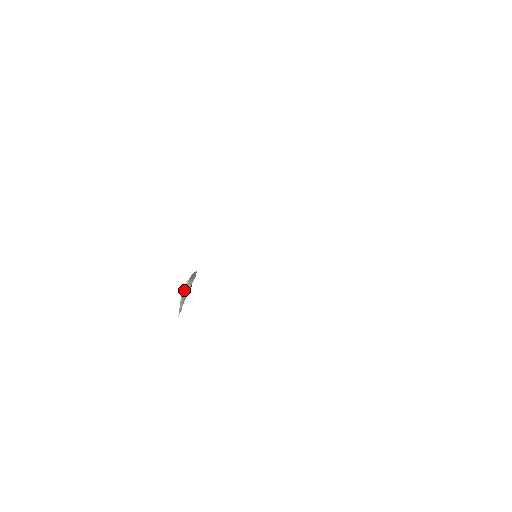
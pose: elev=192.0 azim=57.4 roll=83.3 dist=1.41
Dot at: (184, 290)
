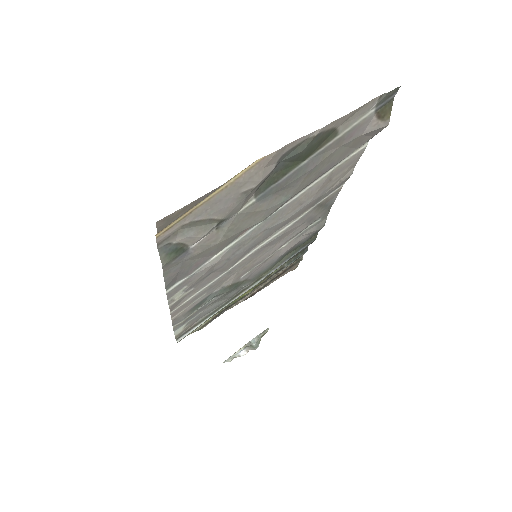
Dot at: occluded
